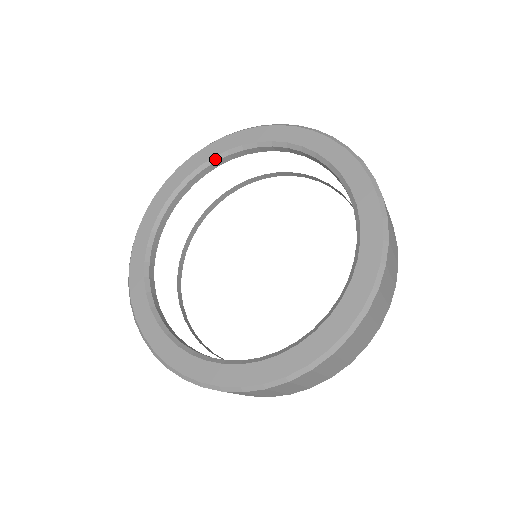
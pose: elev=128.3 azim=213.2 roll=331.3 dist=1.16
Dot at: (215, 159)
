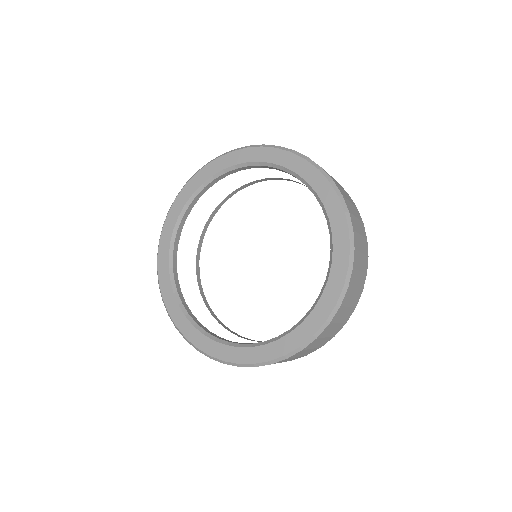
Dot at: (204, 185)
